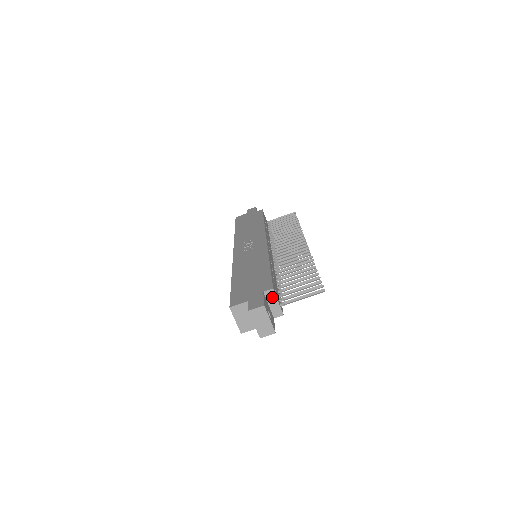
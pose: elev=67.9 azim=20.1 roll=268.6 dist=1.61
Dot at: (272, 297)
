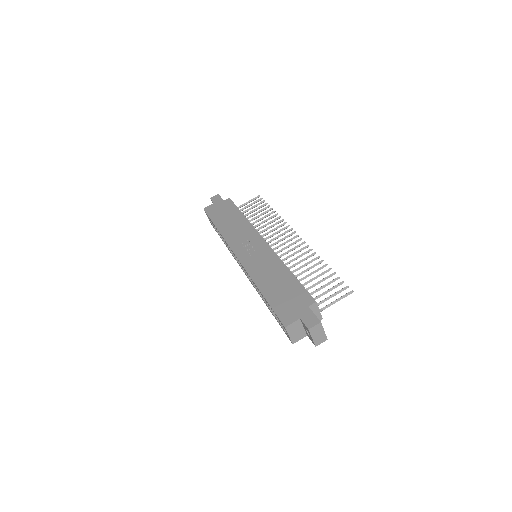
Dot at: (315, 308)
